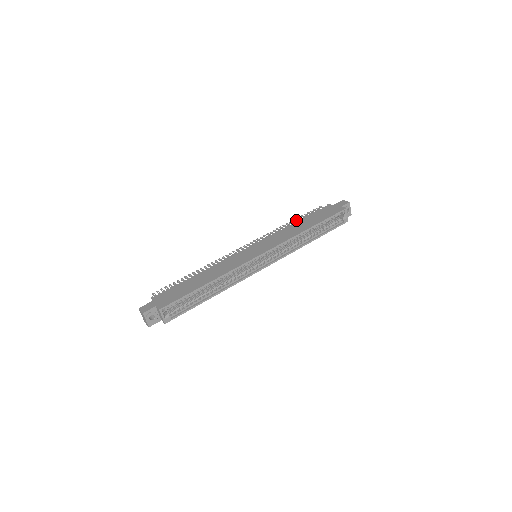
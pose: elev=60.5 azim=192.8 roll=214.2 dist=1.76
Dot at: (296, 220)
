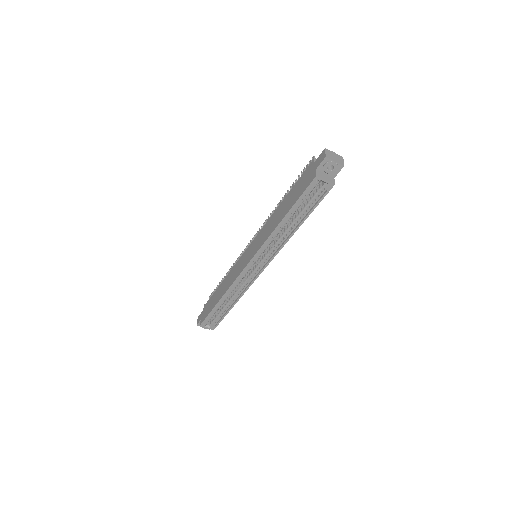
Dot at: occluded
